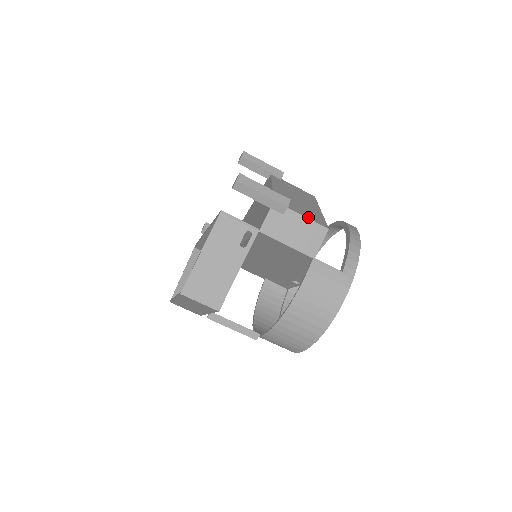
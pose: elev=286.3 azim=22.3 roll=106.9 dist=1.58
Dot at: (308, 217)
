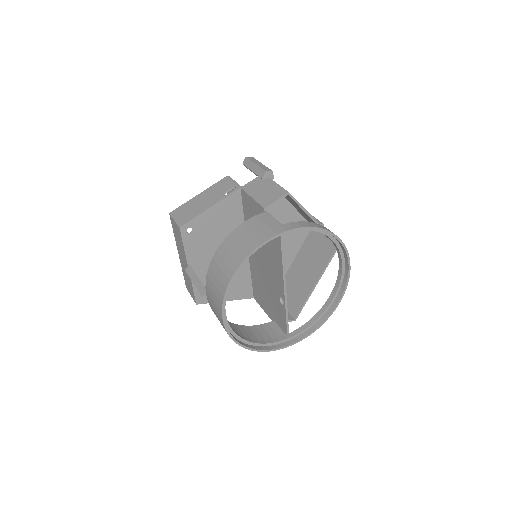
Dot at: occluded
